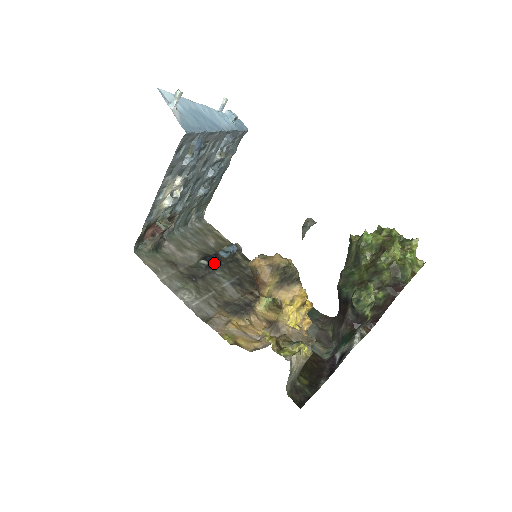
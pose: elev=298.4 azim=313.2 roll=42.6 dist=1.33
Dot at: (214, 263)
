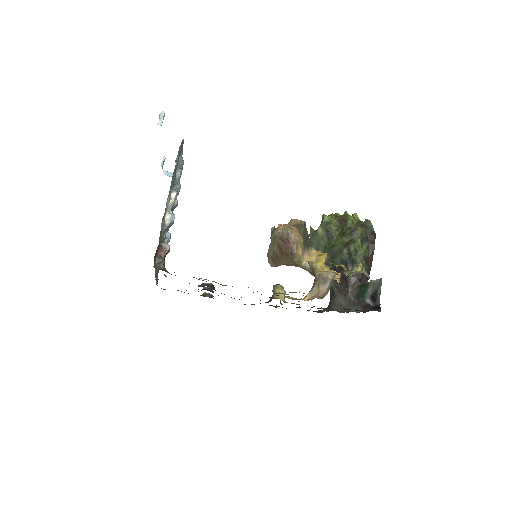
Dot at: occluded
